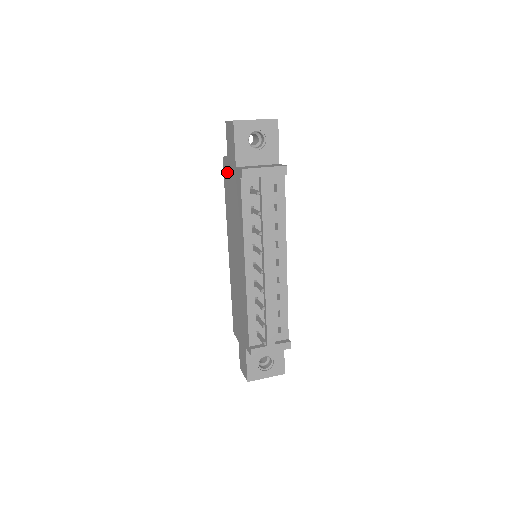
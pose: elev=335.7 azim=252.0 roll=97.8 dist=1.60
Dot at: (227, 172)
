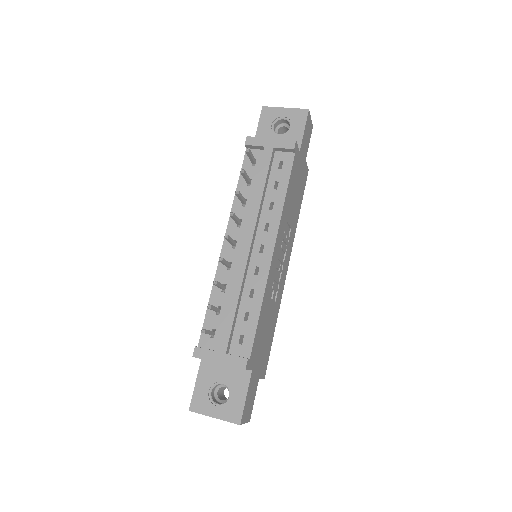
Dot at: occluded
